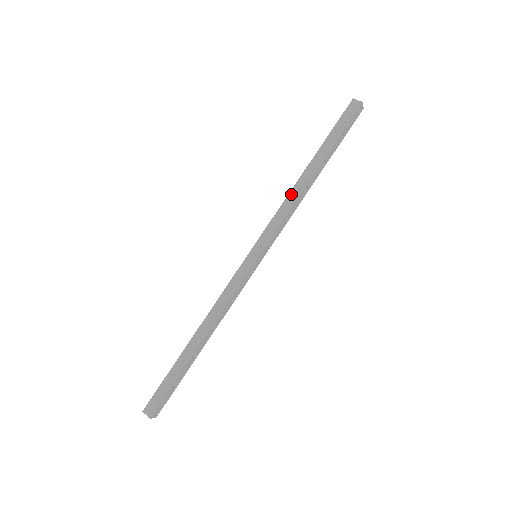
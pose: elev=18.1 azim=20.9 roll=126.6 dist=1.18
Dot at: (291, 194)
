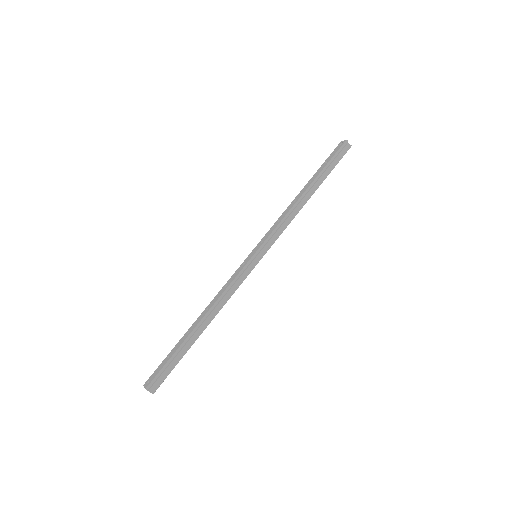
Dot at: (293, 210)
